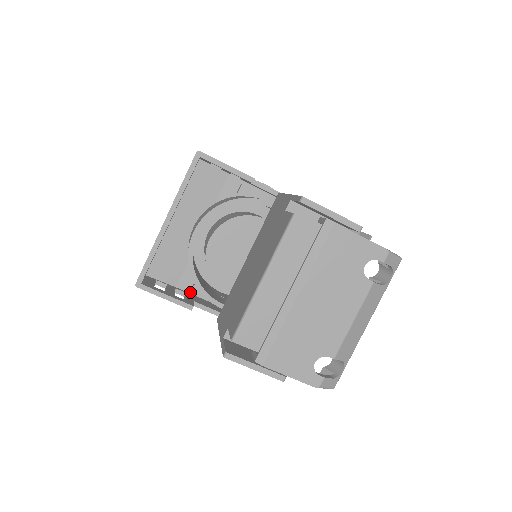
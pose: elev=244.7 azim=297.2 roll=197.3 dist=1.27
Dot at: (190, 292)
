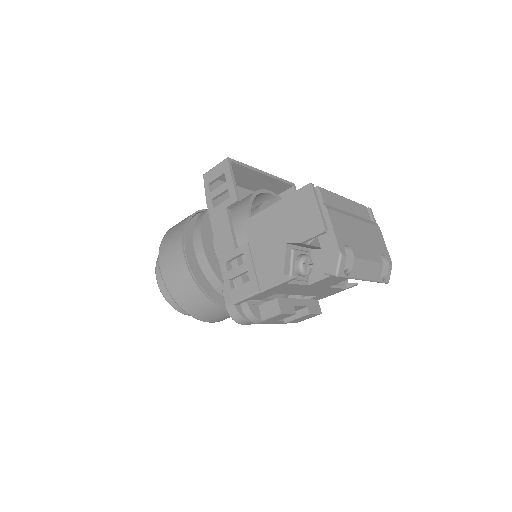
Dot at: occluded
